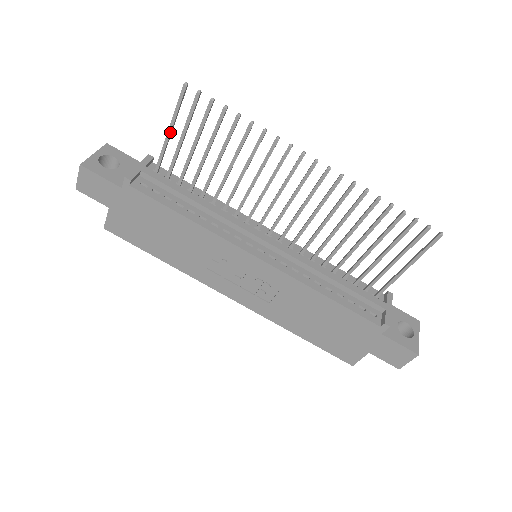
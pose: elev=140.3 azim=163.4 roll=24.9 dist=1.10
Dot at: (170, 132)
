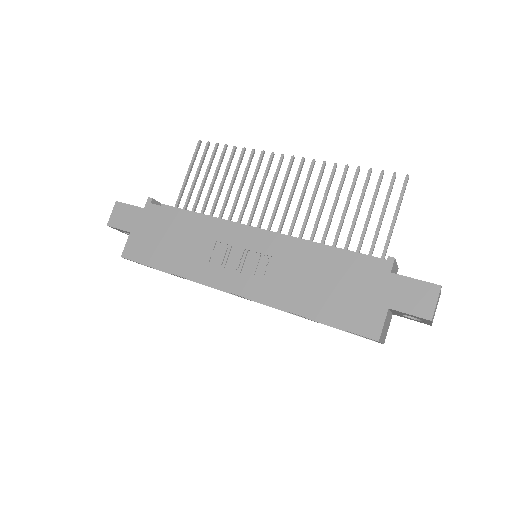
Dot at: (187, 177)
